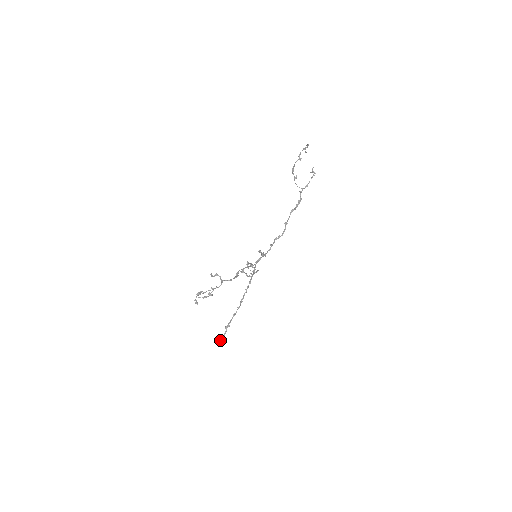
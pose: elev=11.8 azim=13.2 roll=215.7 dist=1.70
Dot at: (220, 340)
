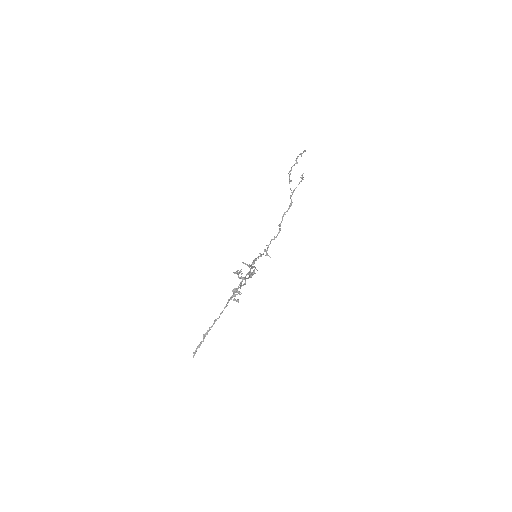
Dot at: (196, 350)
